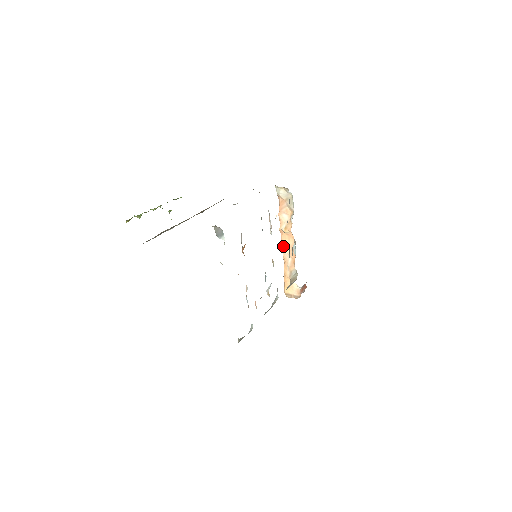
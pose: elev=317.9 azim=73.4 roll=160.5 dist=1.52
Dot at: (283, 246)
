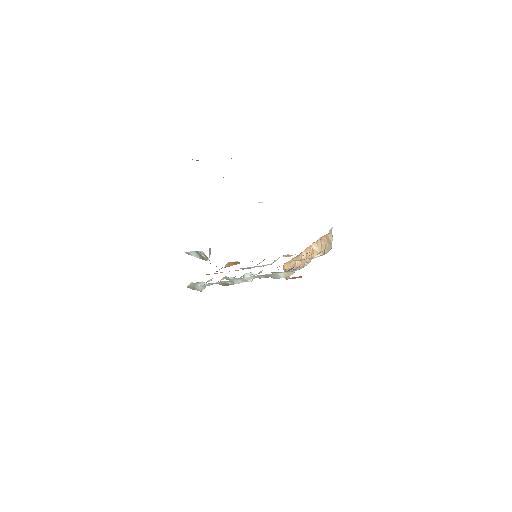
Dot at: (305, 251)
